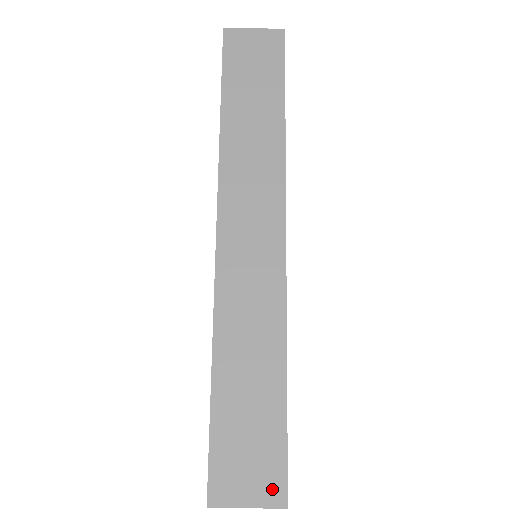
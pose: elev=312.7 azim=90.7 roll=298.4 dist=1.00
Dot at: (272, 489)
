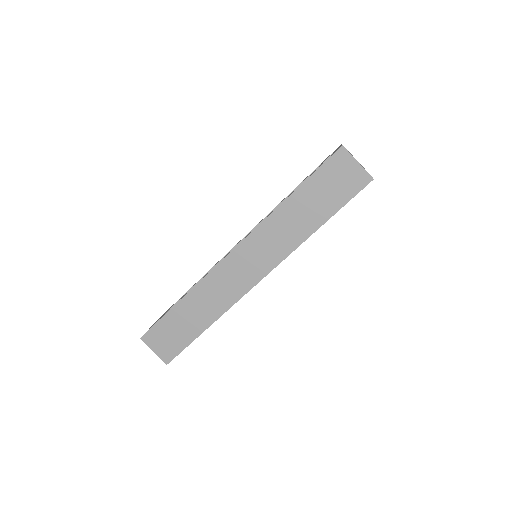
Dot at: (167, 355)
